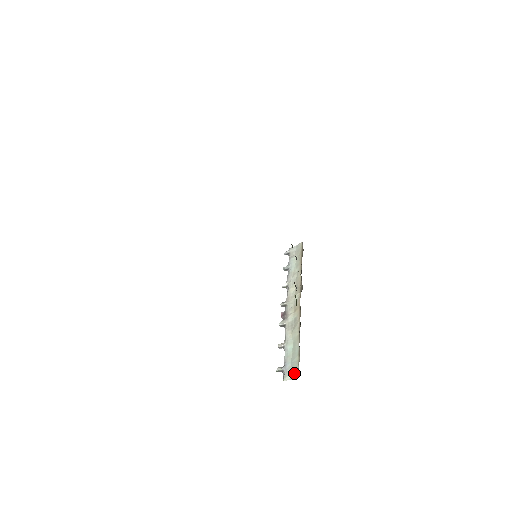
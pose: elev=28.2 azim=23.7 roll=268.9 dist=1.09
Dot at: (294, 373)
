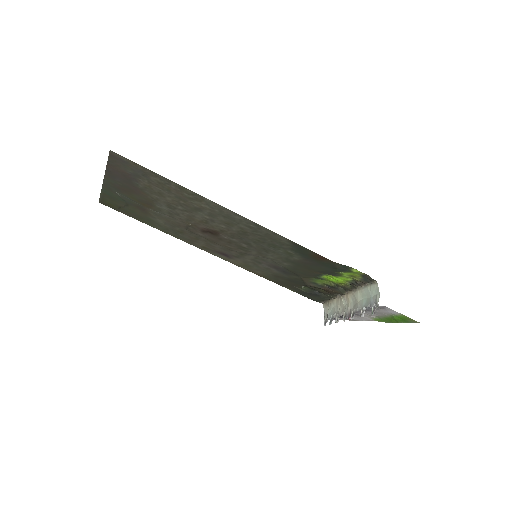
Dot at: (376, 290)
